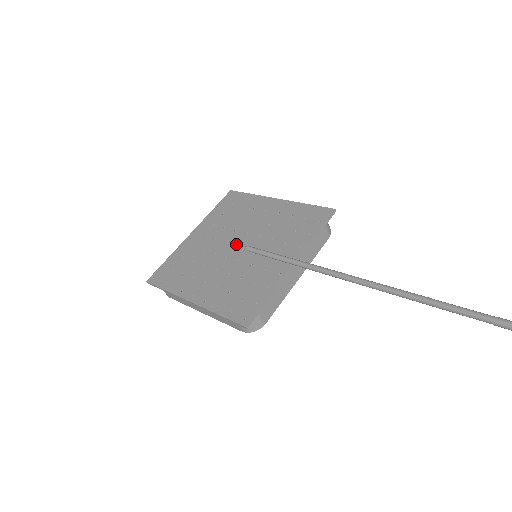
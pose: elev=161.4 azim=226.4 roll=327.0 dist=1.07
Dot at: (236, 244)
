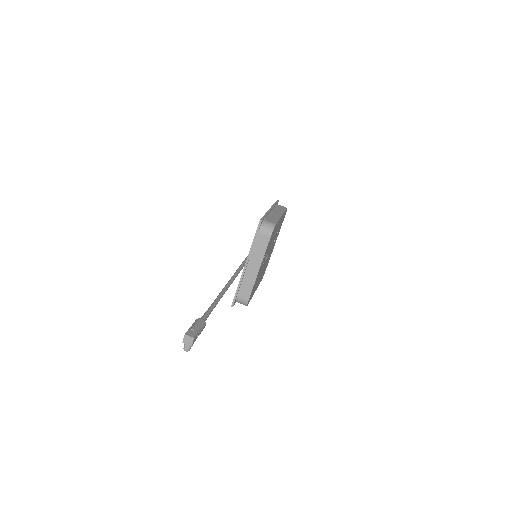
Dot at: occluded
